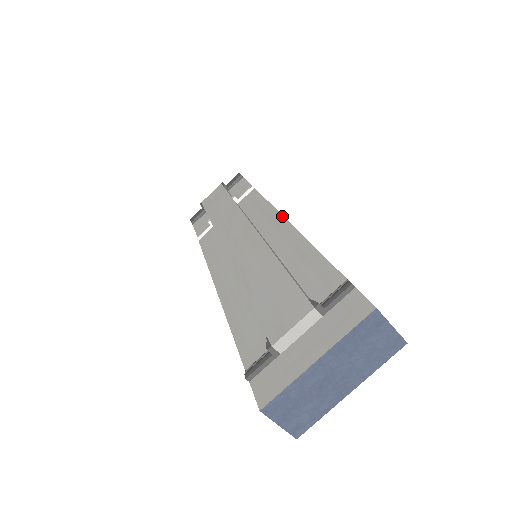
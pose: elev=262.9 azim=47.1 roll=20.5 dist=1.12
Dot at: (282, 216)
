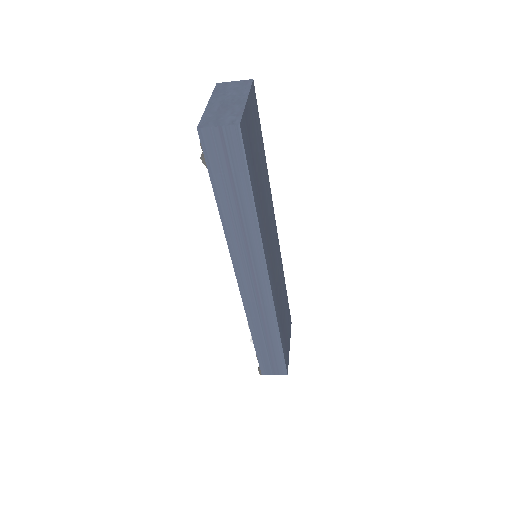
Dot at: occluded
